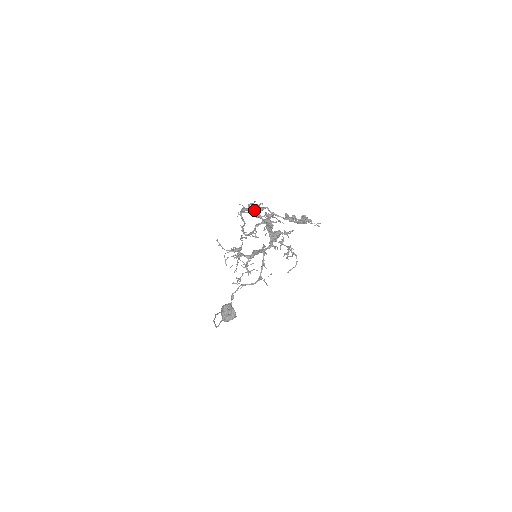
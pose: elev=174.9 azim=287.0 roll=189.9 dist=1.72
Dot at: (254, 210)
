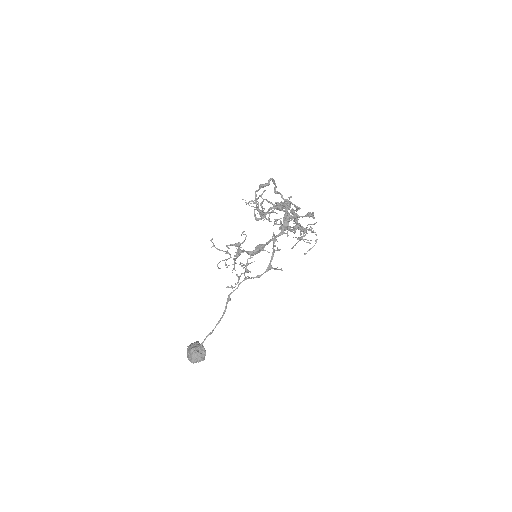
Dot at: (263, 200)
